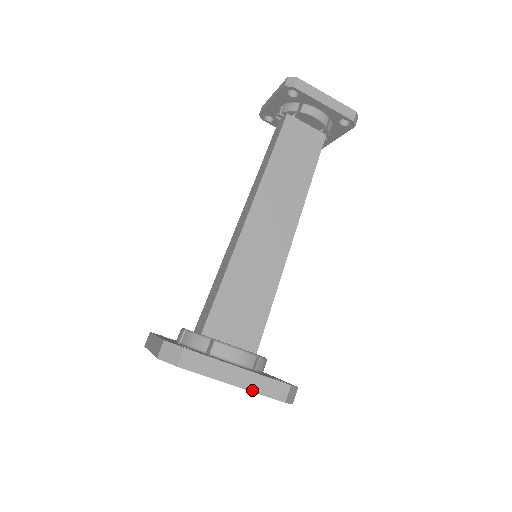
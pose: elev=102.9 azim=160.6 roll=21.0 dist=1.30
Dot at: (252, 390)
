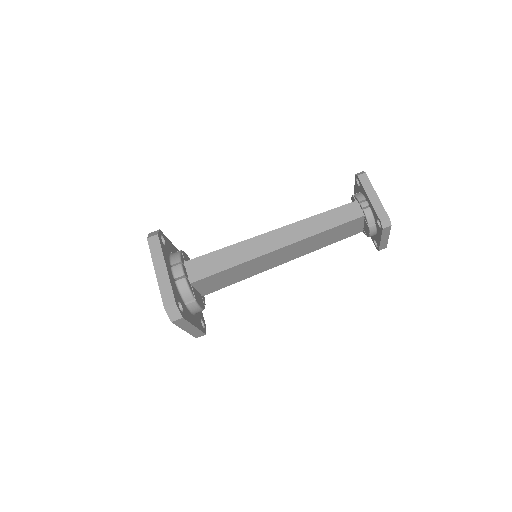
Dot at: (190, 333)
